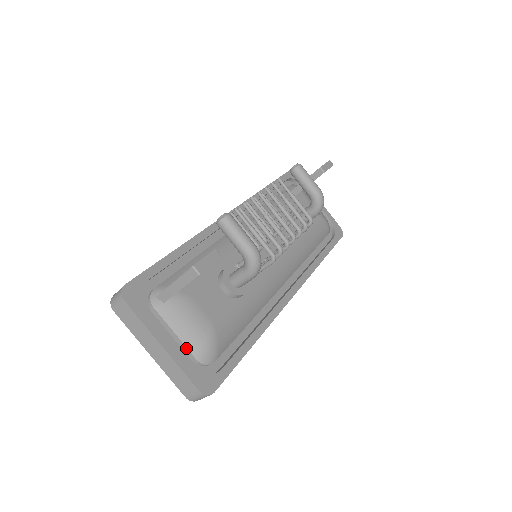
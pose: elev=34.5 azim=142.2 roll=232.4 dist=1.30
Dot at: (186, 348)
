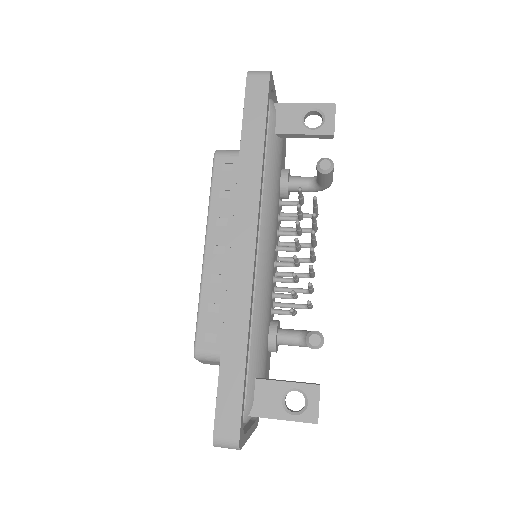
Dot at: occluded
